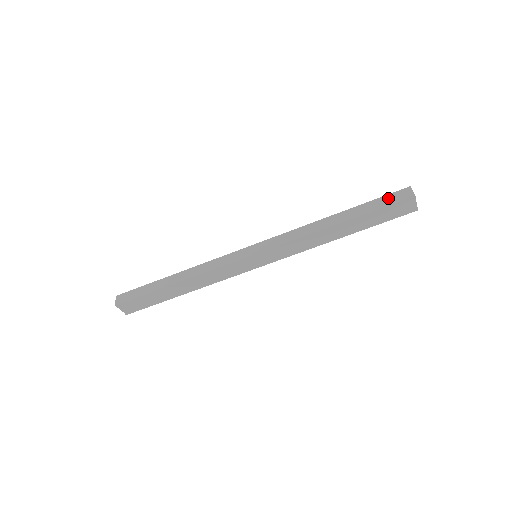
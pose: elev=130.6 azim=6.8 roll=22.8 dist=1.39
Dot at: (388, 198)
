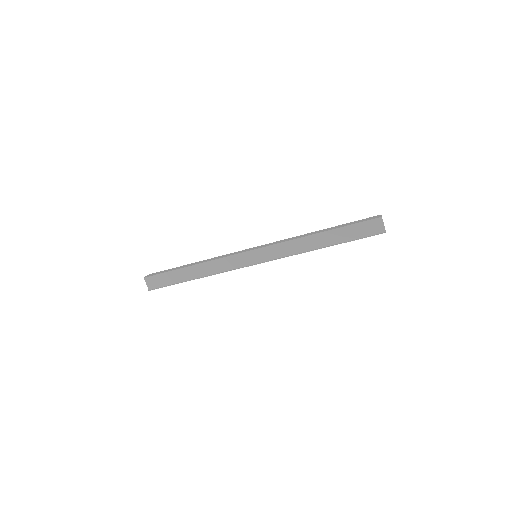
Dot at: (362, 220)
